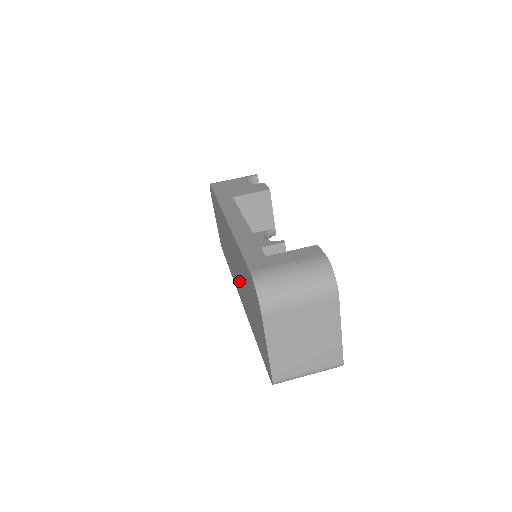
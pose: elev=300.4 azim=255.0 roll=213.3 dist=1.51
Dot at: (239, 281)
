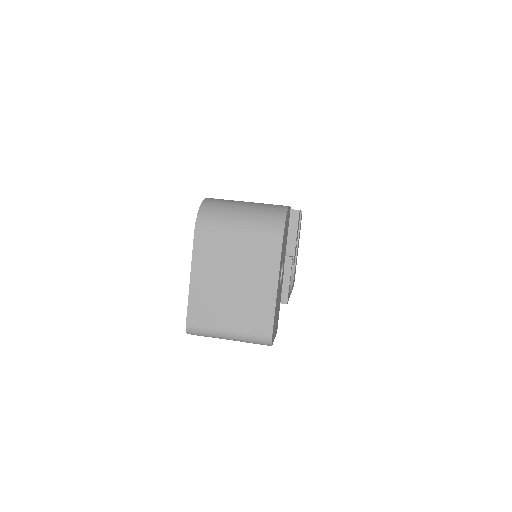
Dot at: occluded
